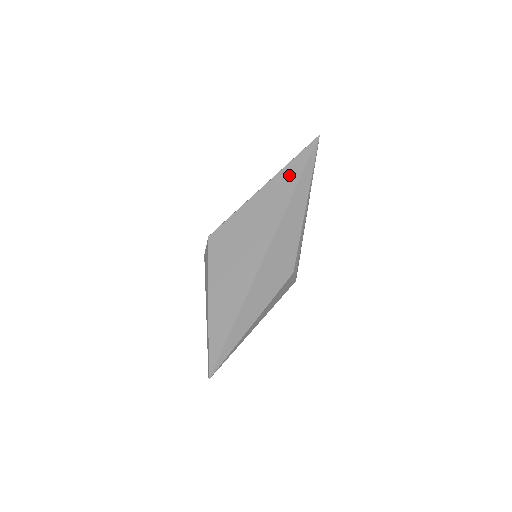
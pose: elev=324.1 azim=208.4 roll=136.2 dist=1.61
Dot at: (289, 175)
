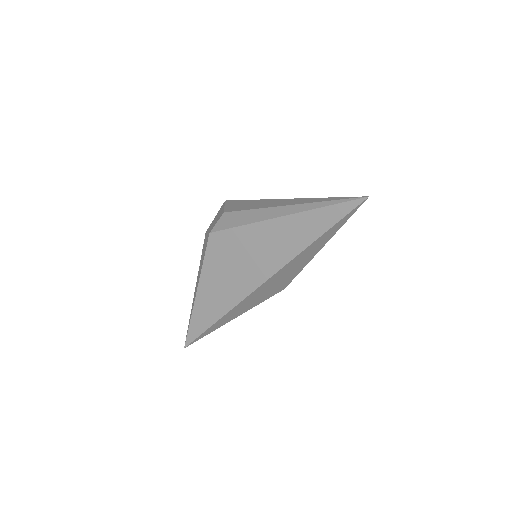
Dot at: (311, 224)
